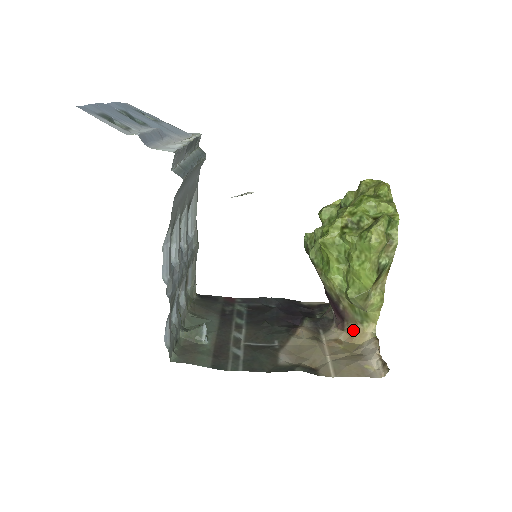
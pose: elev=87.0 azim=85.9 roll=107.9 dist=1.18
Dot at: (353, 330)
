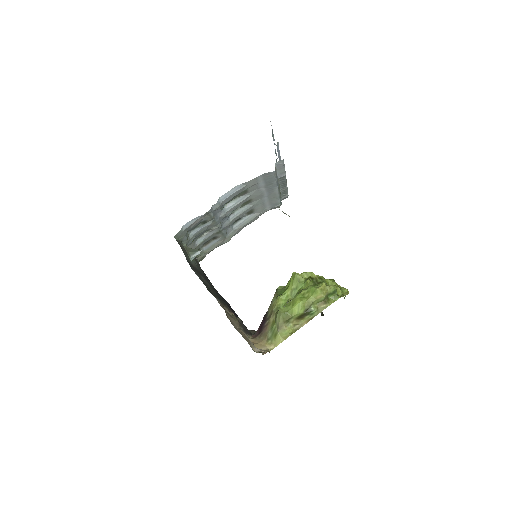
Dot at: (260, 340)
